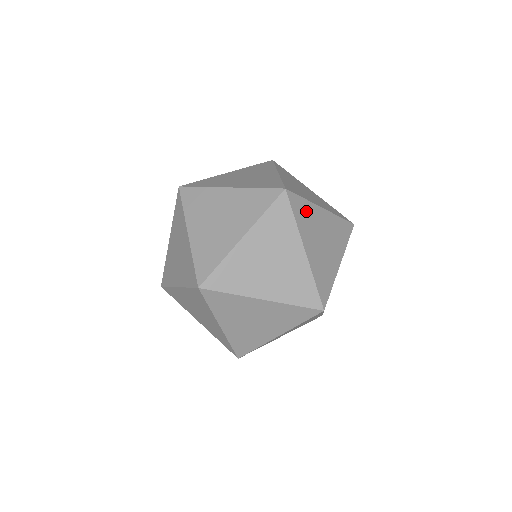
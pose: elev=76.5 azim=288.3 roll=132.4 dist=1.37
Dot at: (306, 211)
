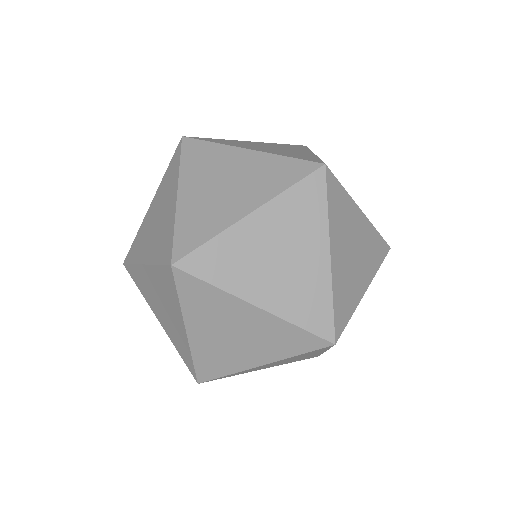
Dot at: (343, 205)
